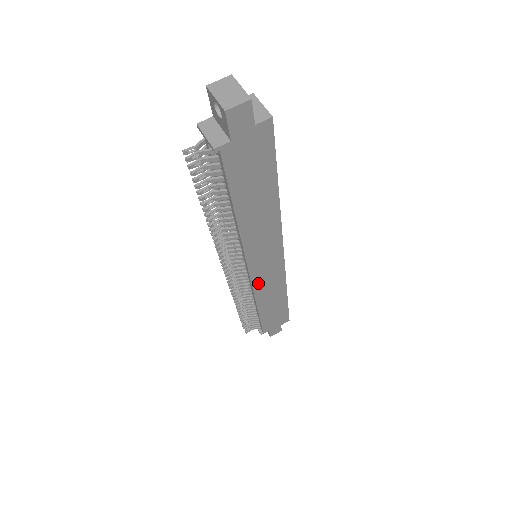
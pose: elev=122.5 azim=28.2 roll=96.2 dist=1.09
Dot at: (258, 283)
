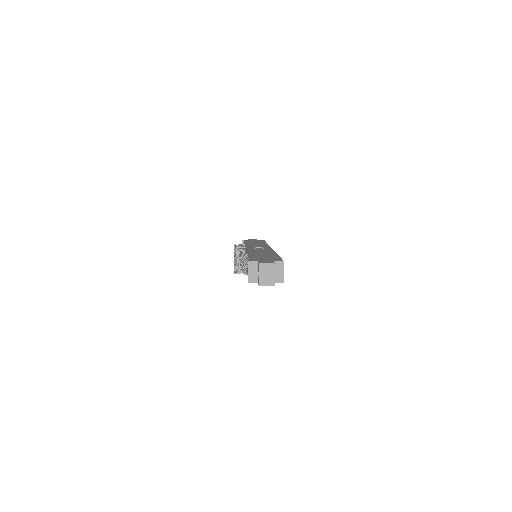
Dot at: occluded
